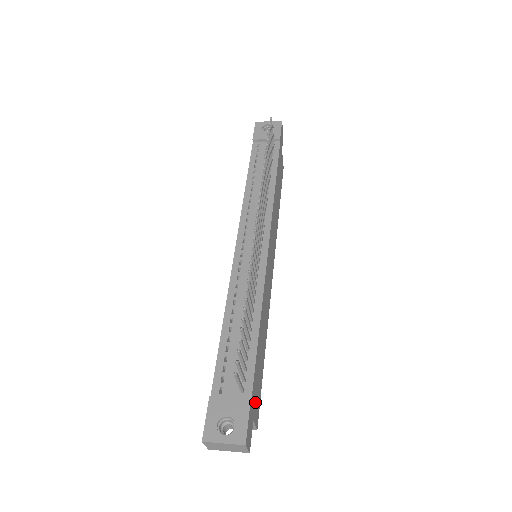
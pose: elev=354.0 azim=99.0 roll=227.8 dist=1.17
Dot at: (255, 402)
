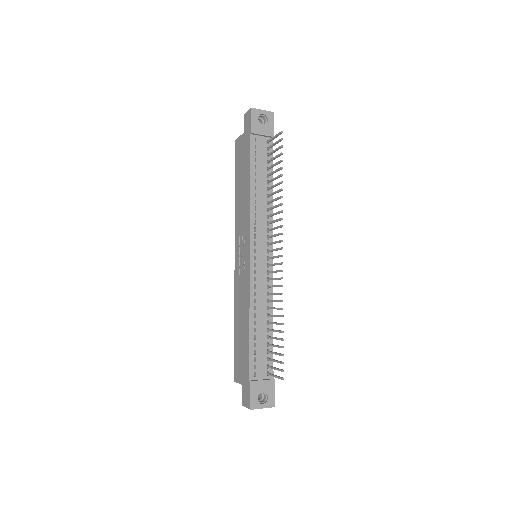
Dot at: occluded
